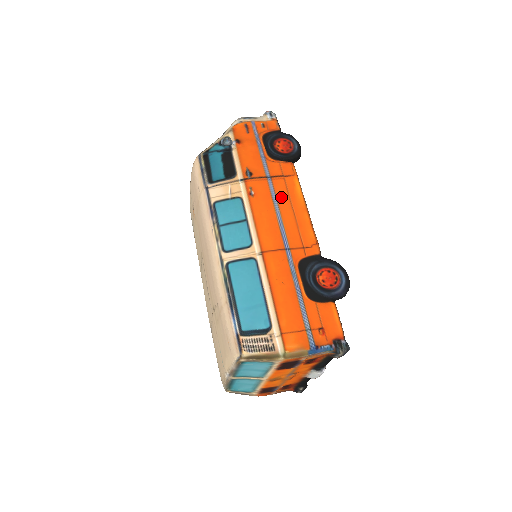
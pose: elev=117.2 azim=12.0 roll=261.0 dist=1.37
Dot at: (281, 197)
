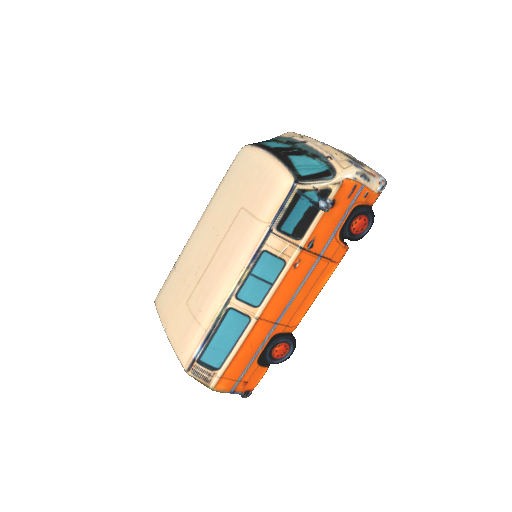
Dot at: (312, 279)
